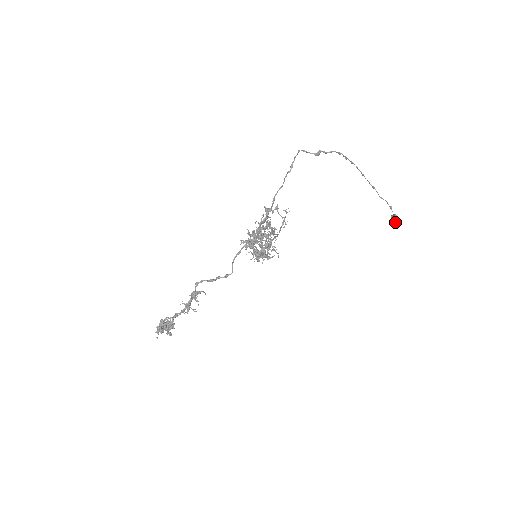
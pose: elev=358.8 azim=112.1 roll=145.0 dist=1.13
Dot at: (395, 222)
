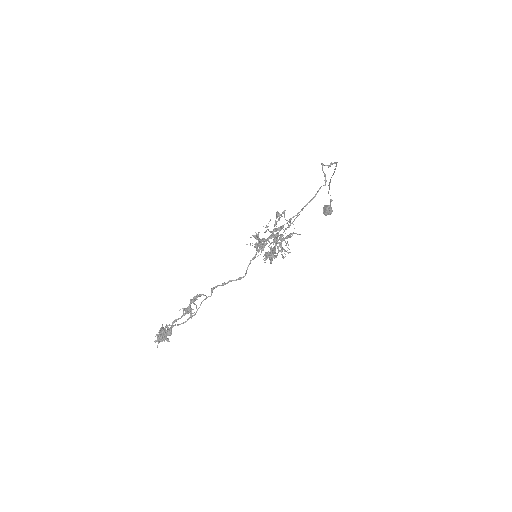
Dot at: (329, 212)
